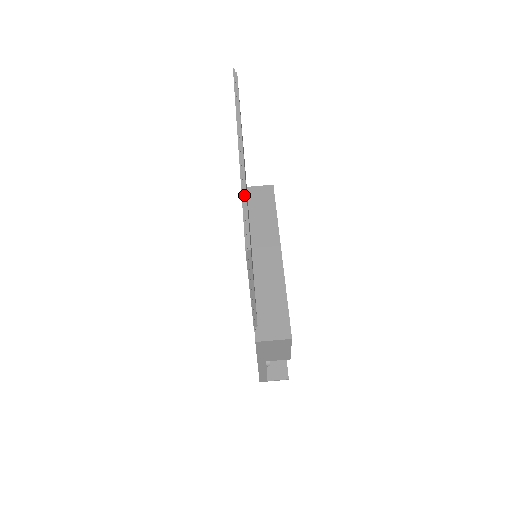
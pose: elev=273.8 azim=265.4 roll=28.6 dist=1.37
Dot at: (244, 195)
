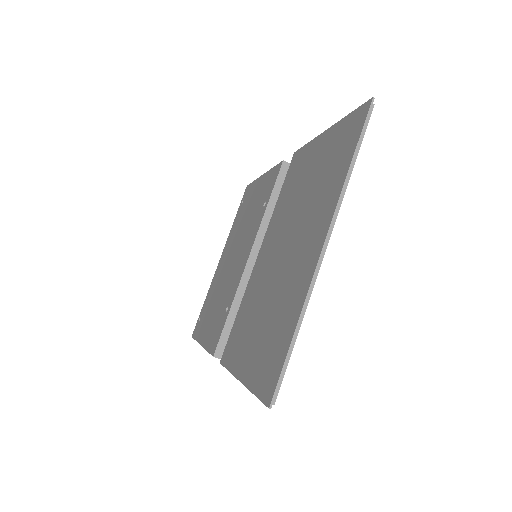
Dot at: (299, 324)
